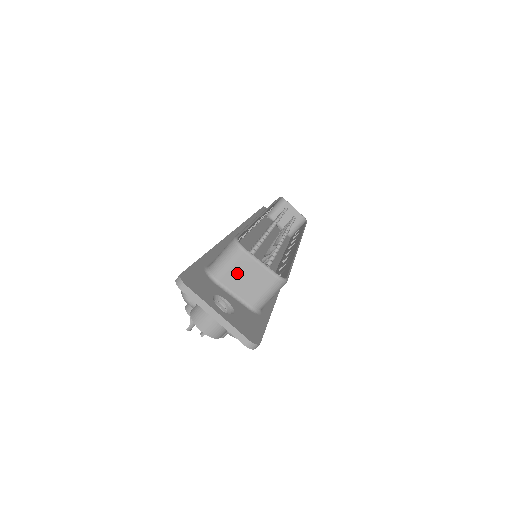
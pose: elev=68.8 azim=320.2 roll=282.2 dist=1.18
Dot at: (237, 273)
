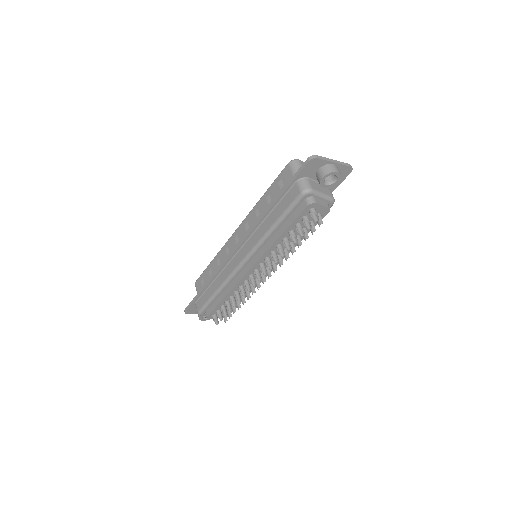
Dot at: occluded
